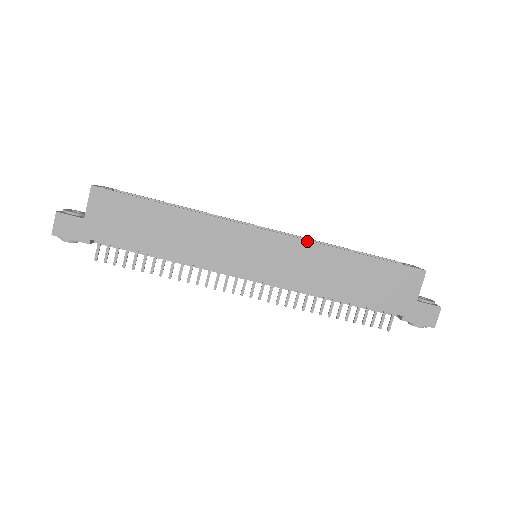
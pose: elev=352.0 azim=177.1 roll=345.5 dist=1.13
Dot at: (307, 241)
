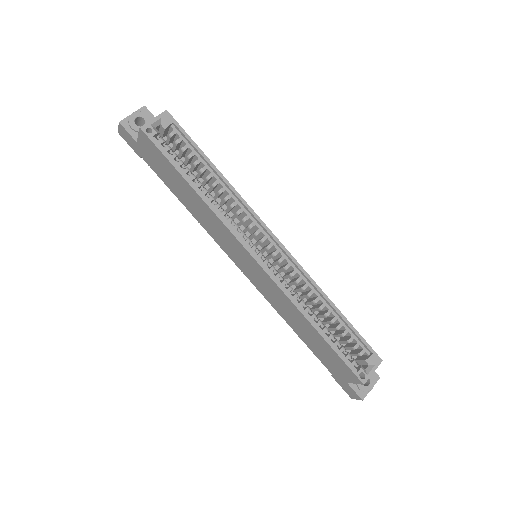
Dot at: (284, 293)
